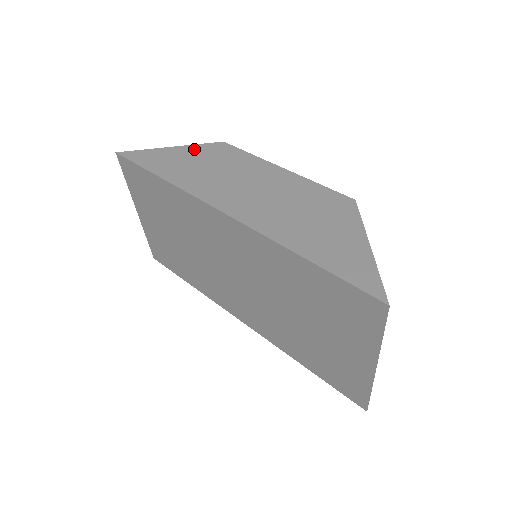
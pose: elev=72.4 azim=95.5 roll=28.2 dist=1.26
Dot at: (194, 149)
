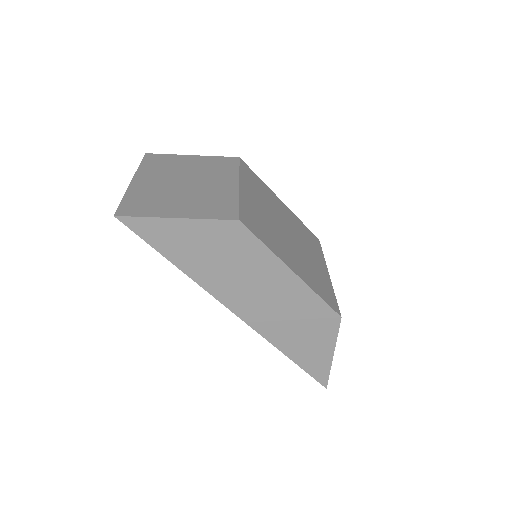
Dot at: (206, 228)
